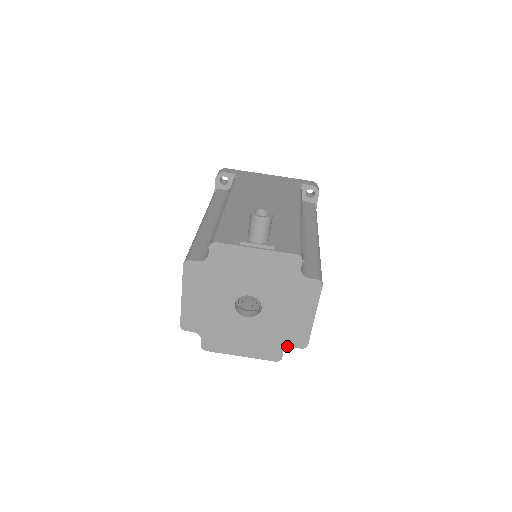
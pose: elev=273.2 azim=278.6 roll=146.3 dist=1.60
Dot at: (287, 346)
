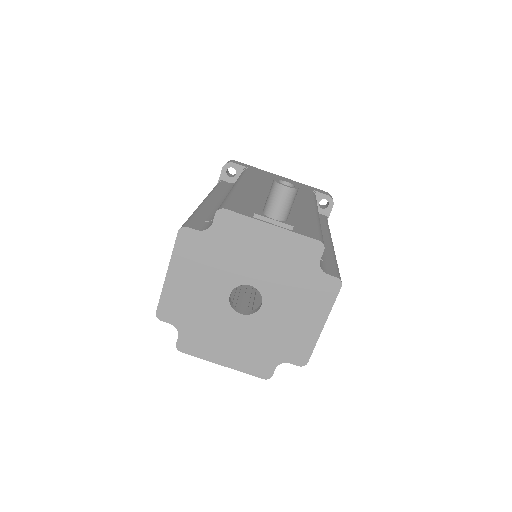
Dot at: (282, 360)
